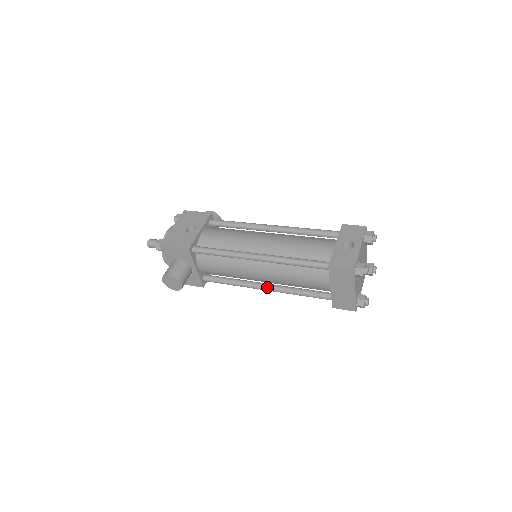
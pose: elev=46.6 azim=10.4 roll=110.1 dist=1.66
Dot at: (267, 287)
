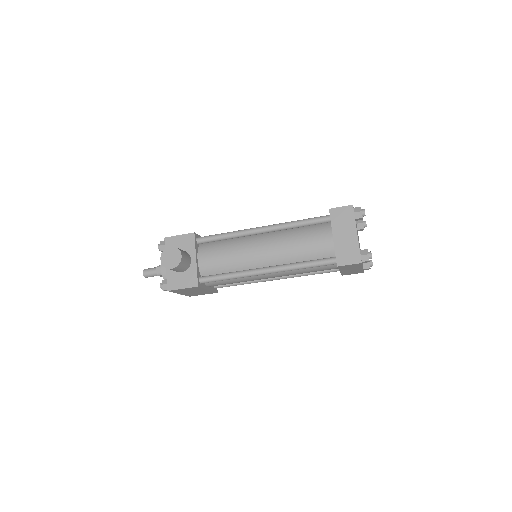
Dot at: (268, 267)
